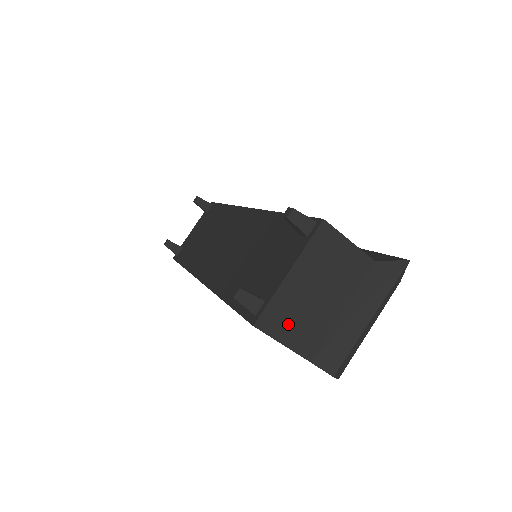
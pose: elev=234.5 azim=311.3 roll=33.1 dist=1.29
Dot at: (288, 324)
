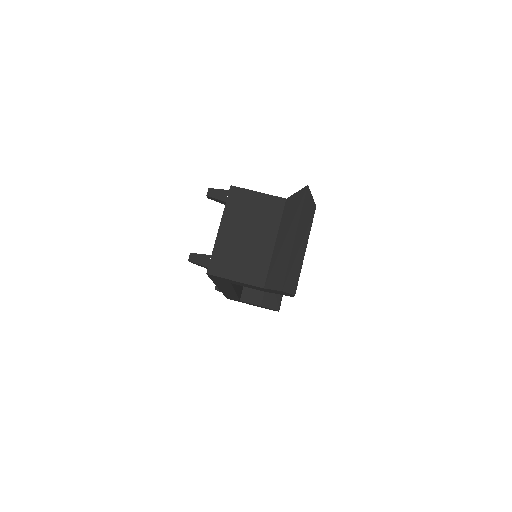
Dot at: (233, 265)
